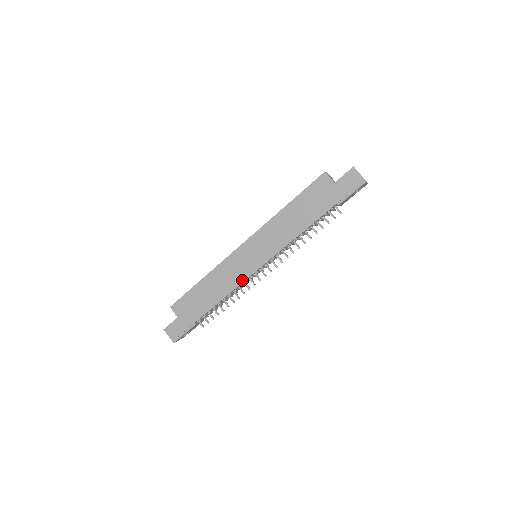
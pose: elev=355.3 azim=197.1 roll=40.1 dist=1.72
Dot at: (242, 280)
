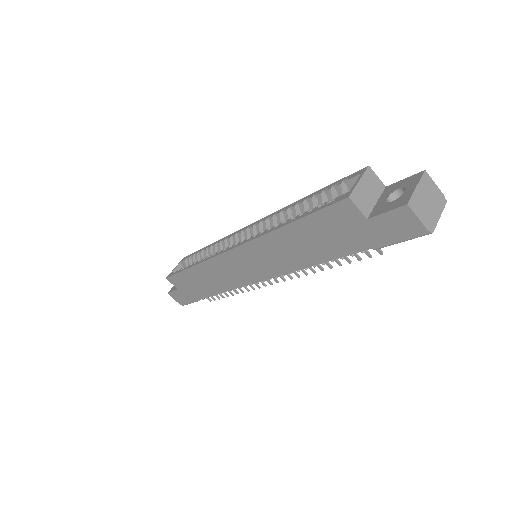
Dot at: (240, 285)
